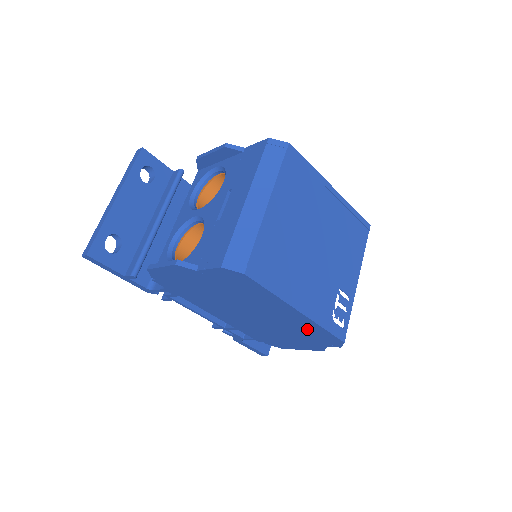
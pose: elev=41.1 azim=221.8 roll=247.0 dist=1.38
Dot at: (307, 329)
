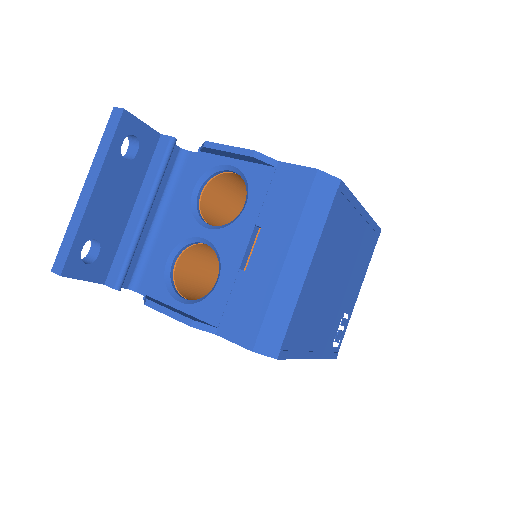
Dot at: occluded
